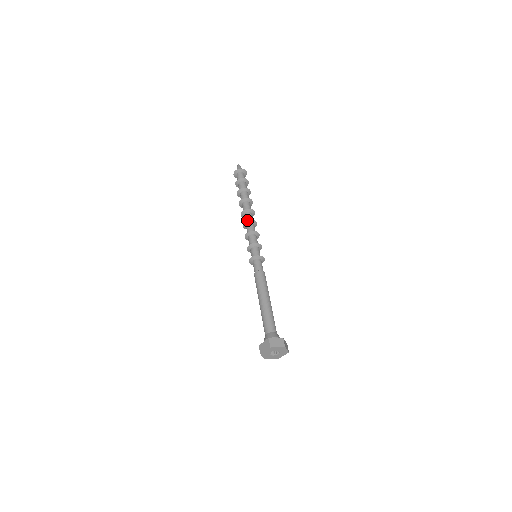
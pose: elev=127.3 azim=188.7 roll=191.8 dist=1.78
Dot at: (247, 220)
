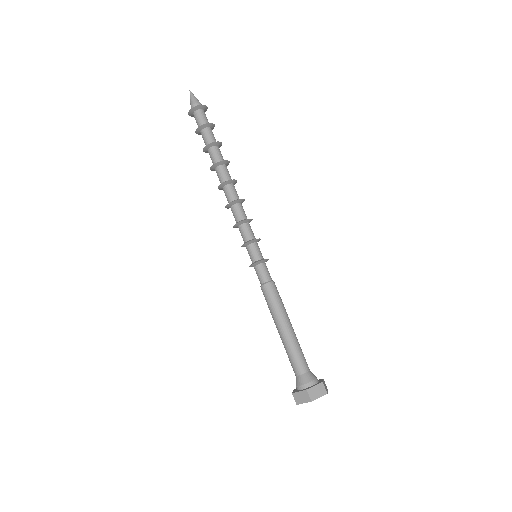
Dot at: (225, 206)
